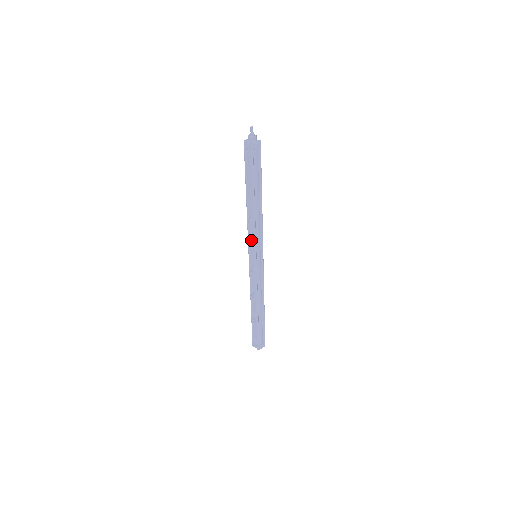
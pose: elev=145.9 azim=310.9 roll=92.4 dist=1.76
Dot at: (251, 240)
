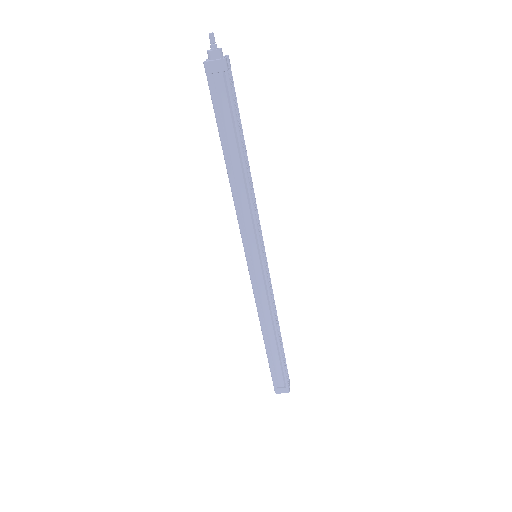
Dot at: occluded
